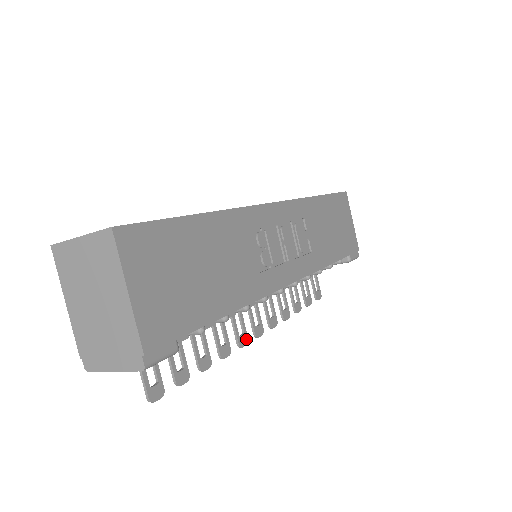
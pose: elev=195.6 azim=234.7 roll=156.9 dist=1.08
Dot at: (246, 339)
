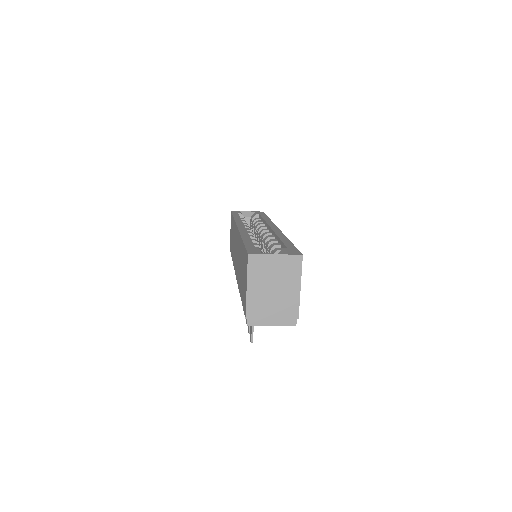
Dot at: occluded
